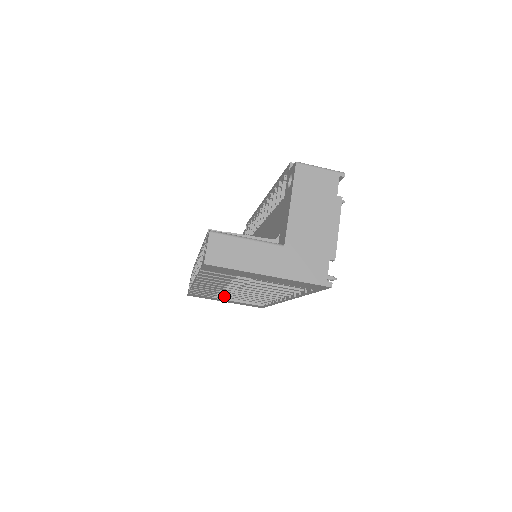
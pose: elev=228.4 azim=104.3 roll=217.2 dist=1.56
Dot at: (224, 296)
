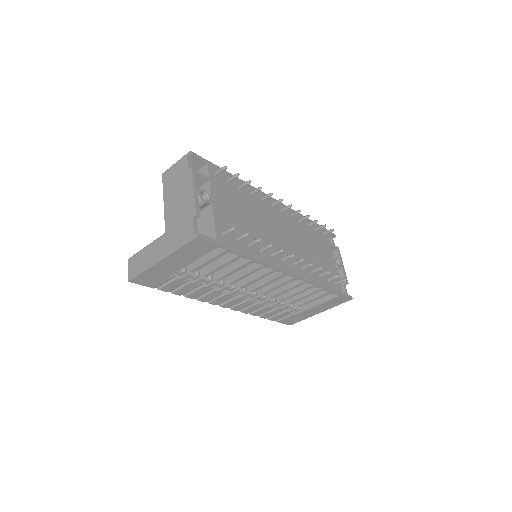
Dot at: (286, 306)
